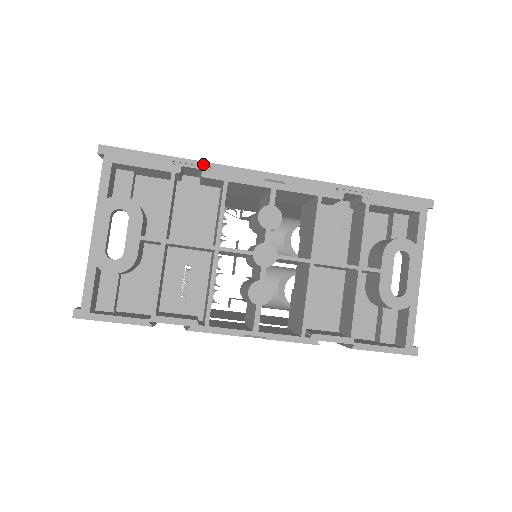
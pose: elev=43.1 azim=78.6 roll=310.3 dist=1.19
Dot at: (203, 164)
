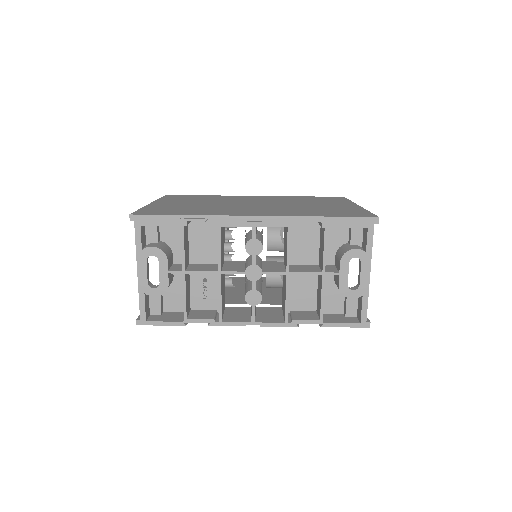
Dot at: (201, 217)
